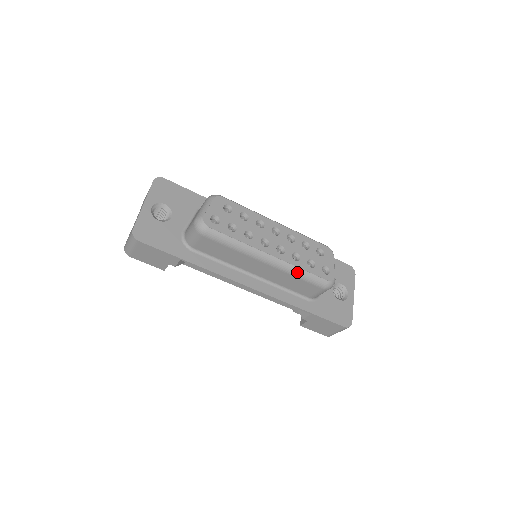
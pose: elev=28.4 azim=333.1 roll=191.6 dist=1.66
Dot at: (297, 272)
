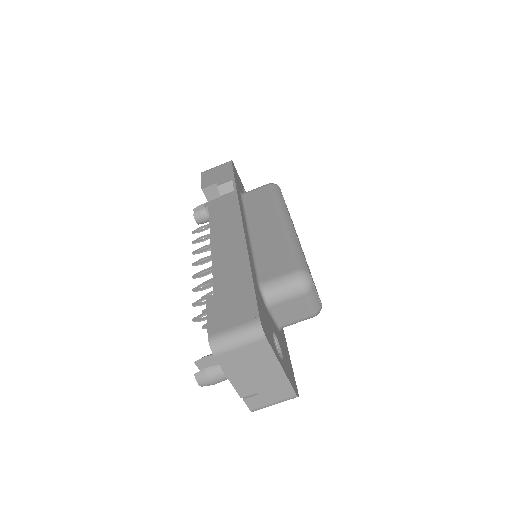
Dot at: (294, 243)
